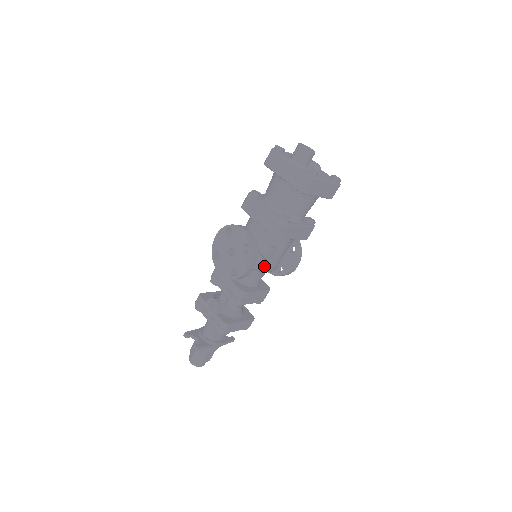
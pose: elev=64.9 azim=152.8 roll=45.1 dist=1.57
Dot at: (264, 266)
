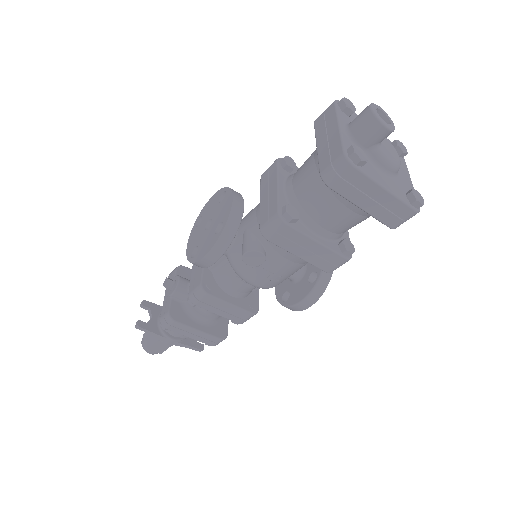
Dot at: (245, 272)
